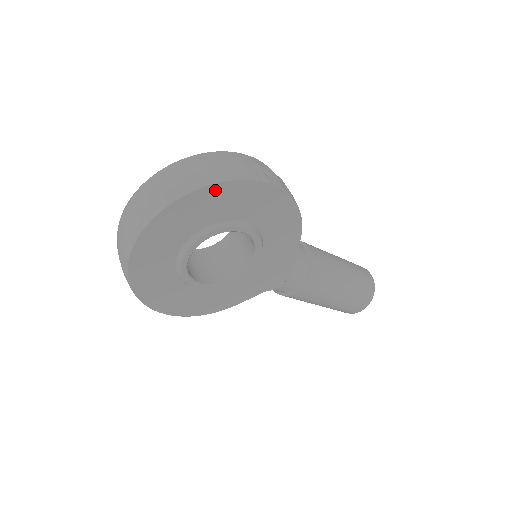
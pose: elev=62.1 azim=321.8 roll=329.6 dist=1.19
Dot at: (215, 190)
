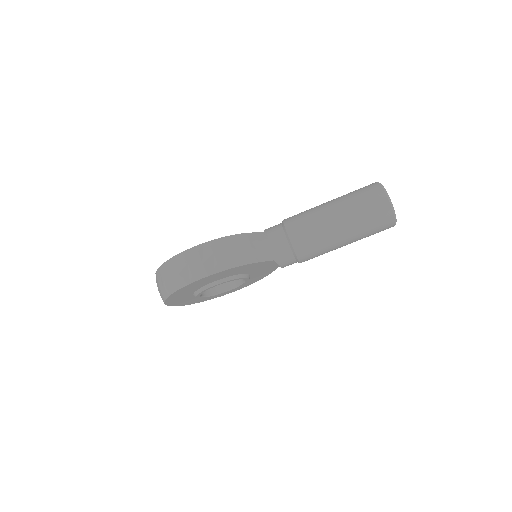
Dot at: (174, 295)
